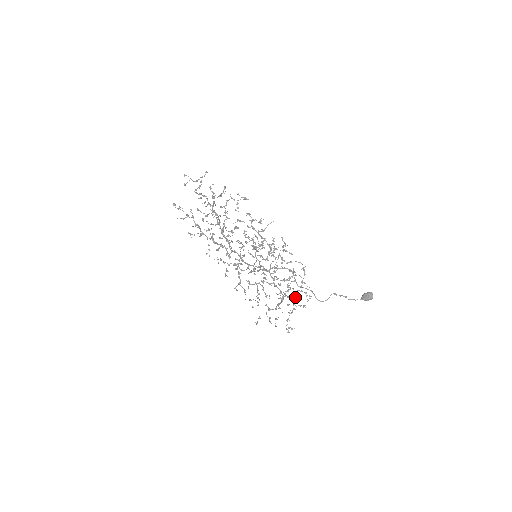
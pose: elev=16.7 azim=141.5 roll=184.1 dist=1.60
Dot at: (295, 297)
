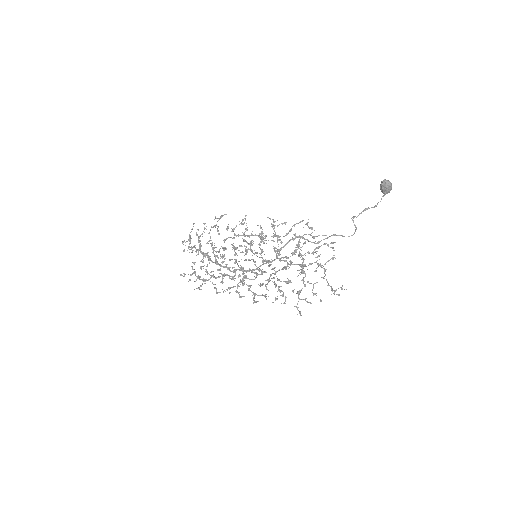
Dot at: occluded
